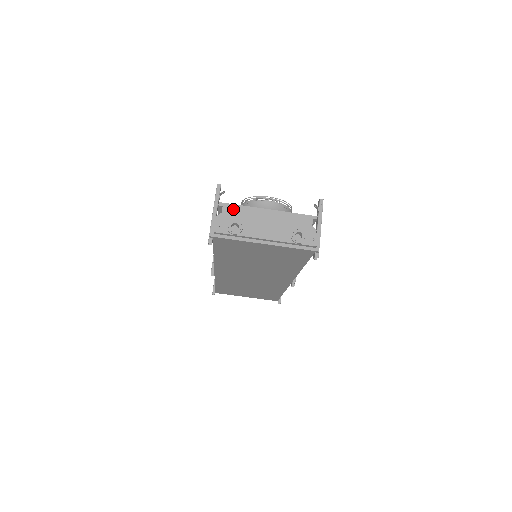
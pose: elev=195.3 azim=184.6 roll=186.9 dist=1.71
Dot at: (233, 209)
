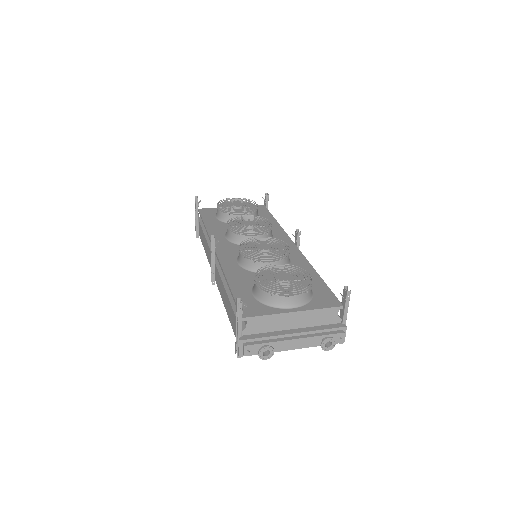
Dot at: (258, 321)
